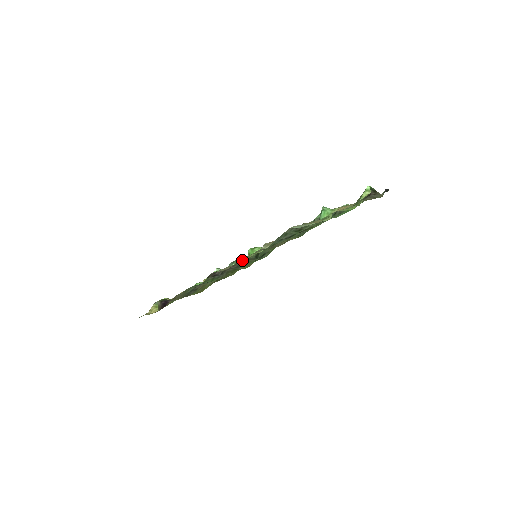
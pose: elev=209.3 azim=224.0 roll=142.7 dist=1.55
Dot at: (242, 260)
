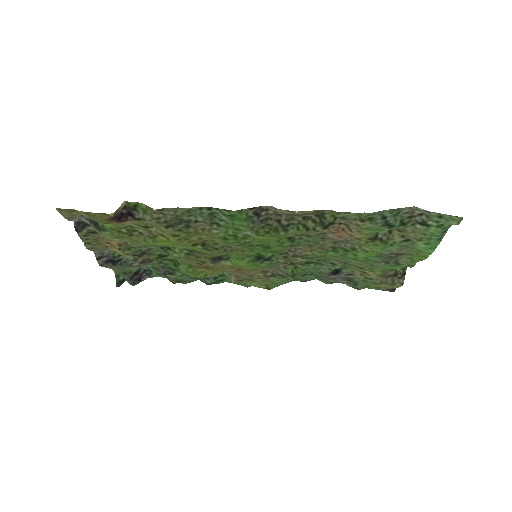
Dot at: (312, 216)
